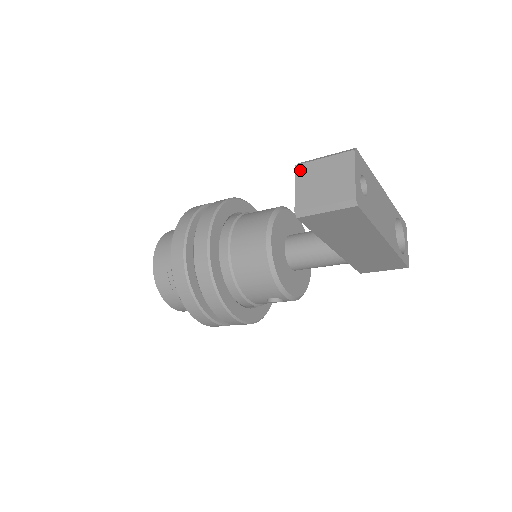
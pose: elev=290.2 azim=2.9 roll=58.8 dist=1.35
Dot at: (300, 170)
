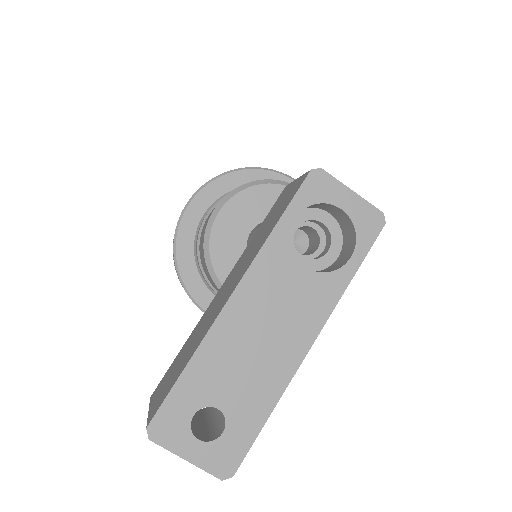
Dot at: occluded
